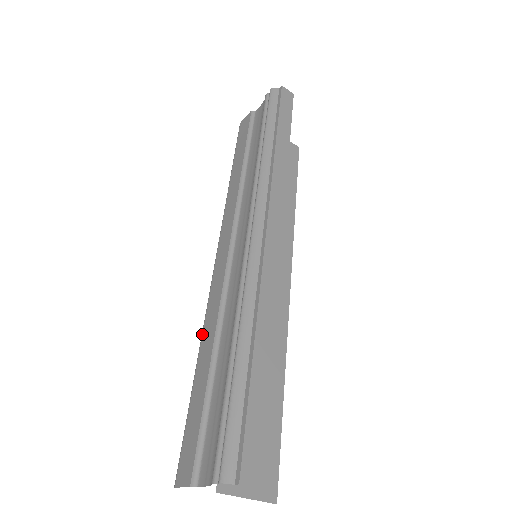
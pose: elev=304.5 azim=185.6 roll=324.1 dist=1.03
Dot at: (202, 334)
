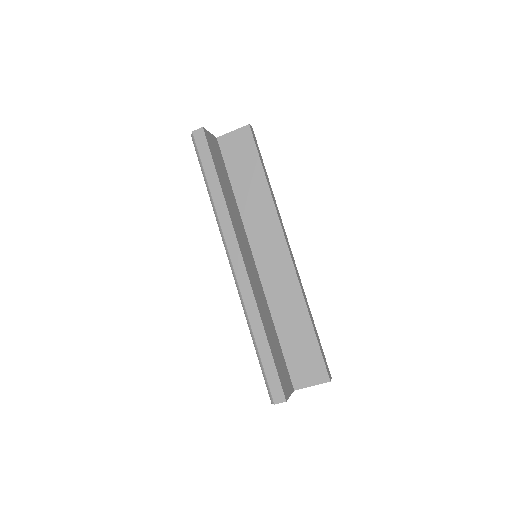
Dot at: occluded
